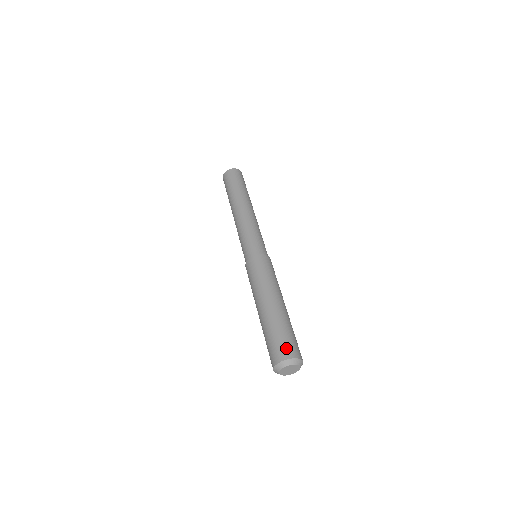
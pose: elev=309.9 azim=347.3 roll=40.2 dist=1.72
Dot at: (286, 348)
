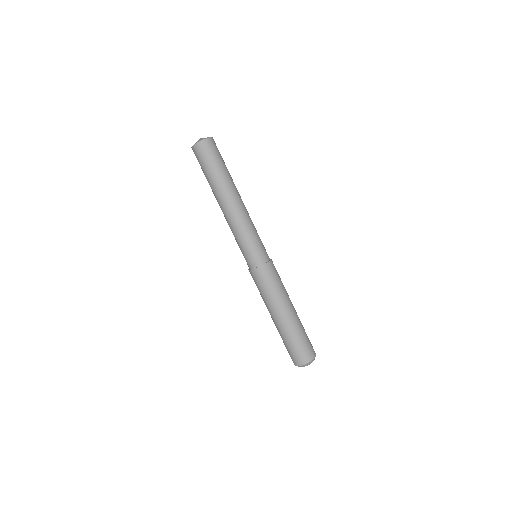
Dot at: (306, 354)
